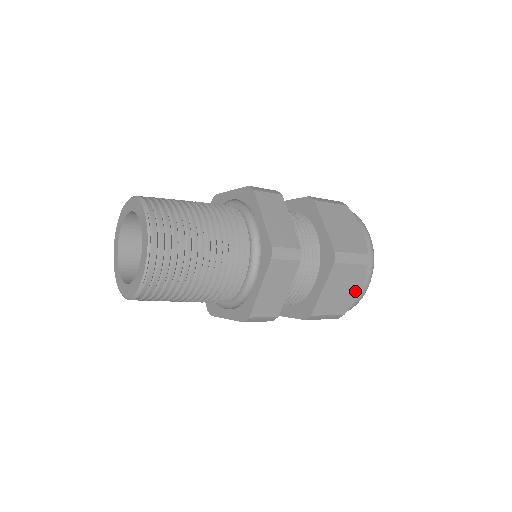
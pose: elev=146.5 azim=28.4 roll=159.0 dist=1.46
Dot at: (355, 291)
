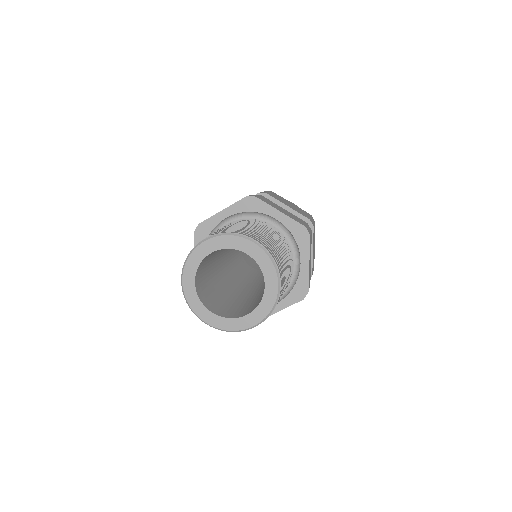
Dot at: occluded
